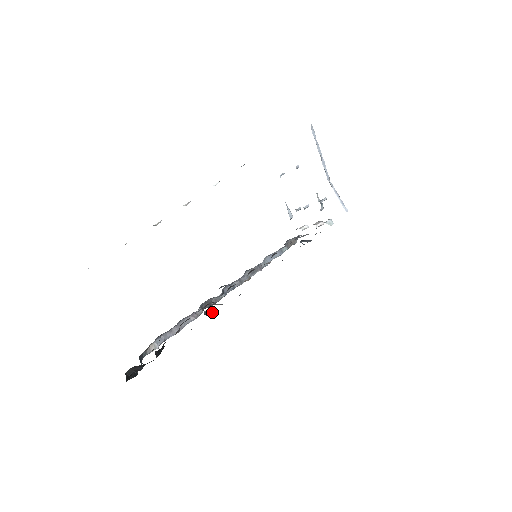
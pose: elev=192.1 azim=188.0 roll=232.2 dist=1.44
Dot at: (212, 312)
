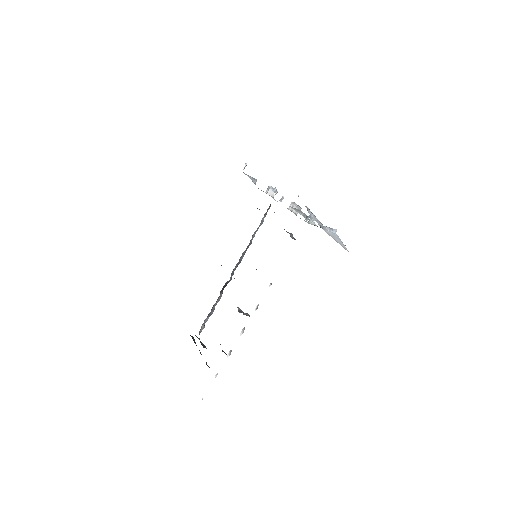
Dot at: occluded
